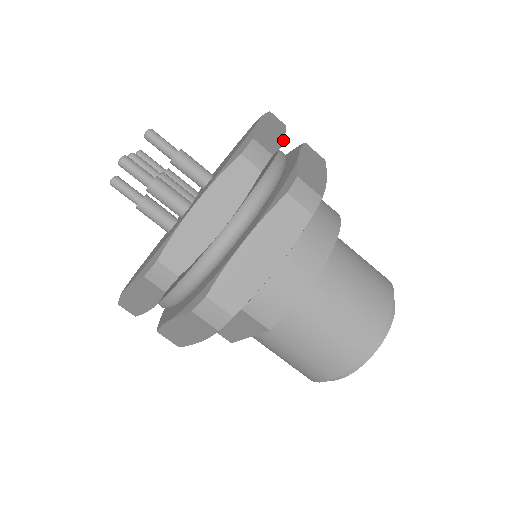
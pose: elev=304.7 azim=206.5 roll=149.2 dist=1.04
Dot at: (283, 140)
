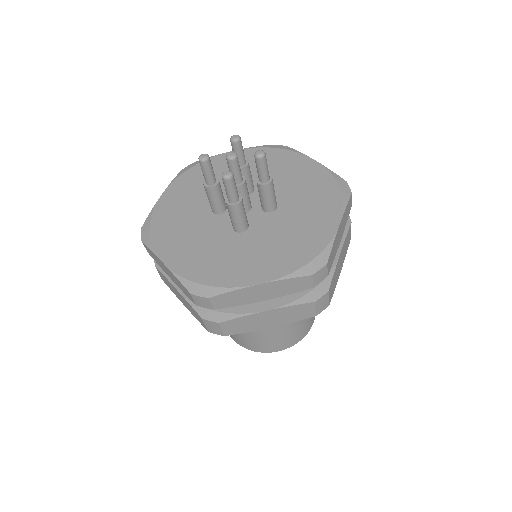
Dot at: occluded
